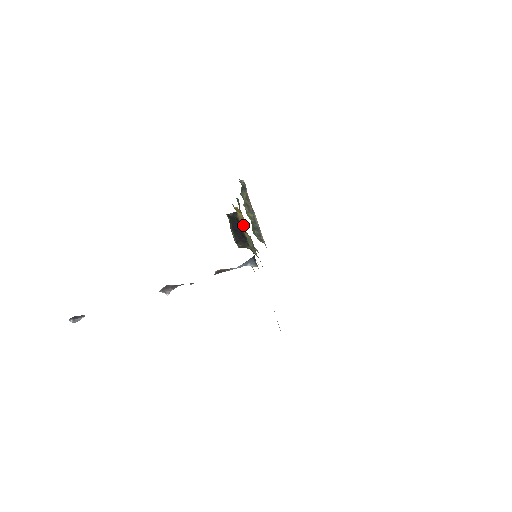
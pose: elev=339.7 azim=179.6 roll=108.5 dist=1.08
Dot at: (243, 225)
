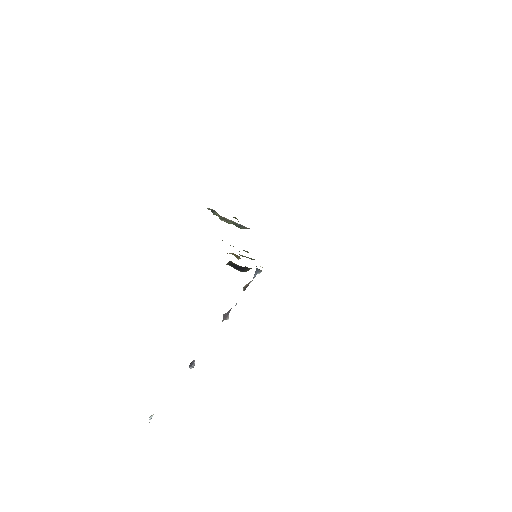
Dot at: (237, 256)
